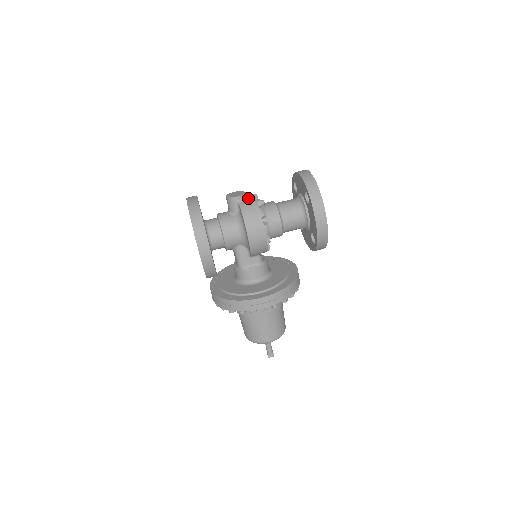
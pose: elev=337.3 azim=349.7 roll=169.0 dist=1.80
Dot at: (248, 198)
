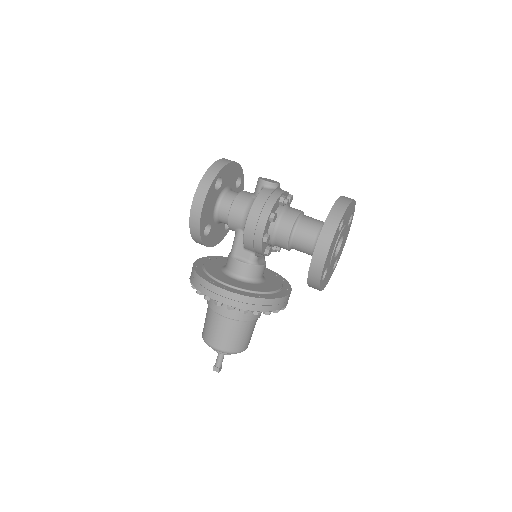
Dot at: (276, 189)
